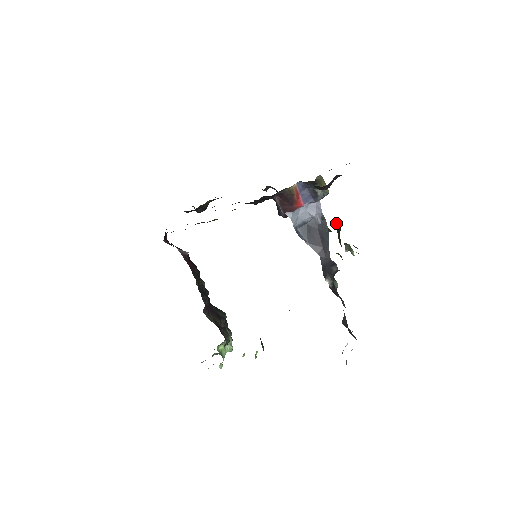
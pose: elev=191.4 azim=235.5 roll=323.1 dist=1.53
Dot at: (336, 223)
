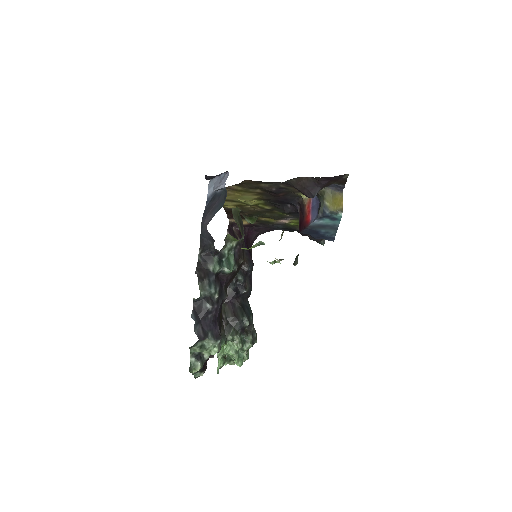
Dot at: occluded
